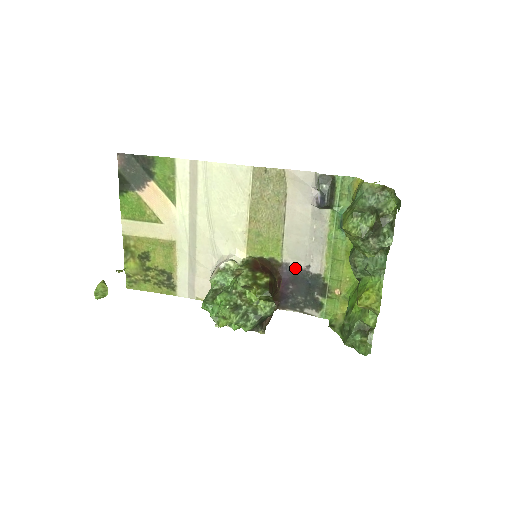
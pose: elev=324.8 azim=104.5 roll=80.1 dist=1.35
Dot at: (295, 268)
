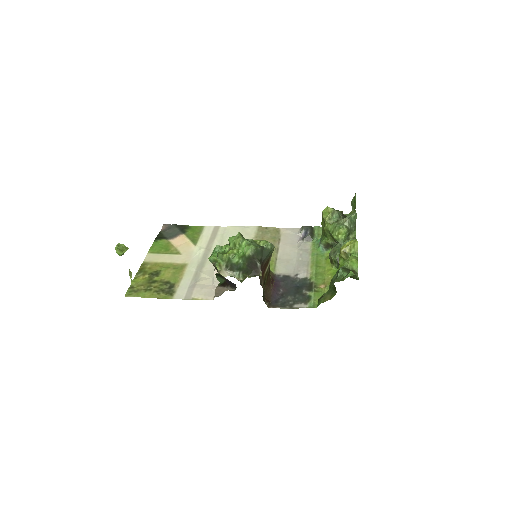
Dot at: (285, 277)
